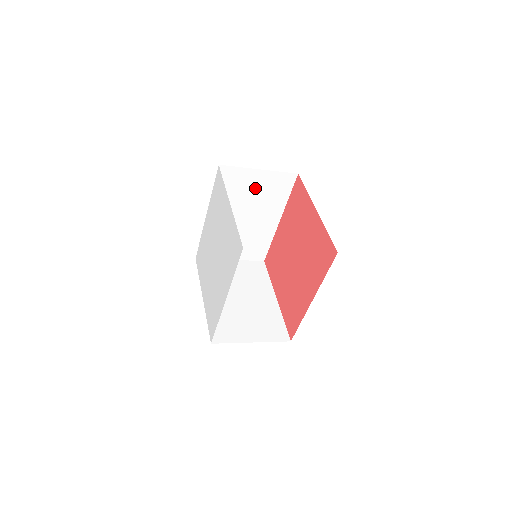
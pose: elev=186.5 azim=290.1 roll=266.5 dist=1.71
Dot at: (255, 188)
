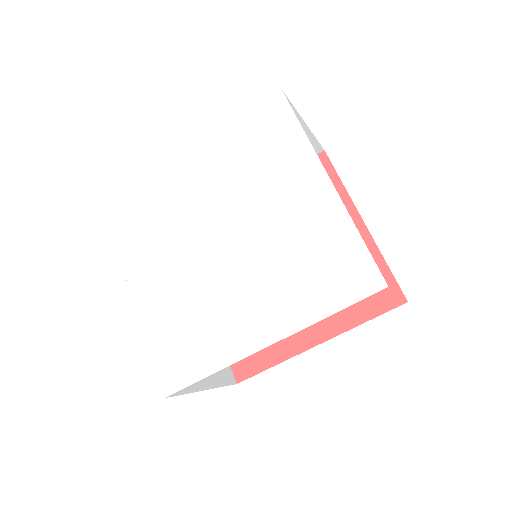
Dot at: occluded
